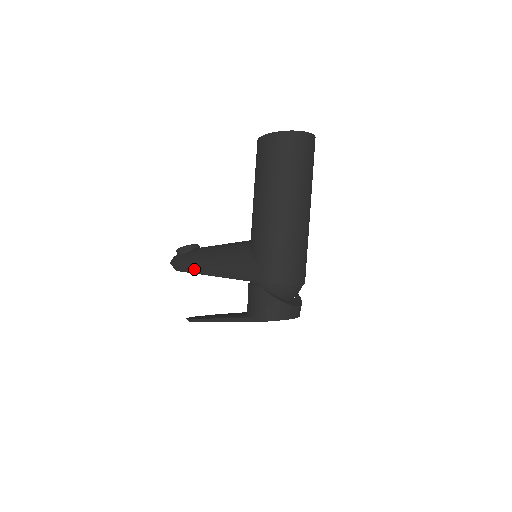
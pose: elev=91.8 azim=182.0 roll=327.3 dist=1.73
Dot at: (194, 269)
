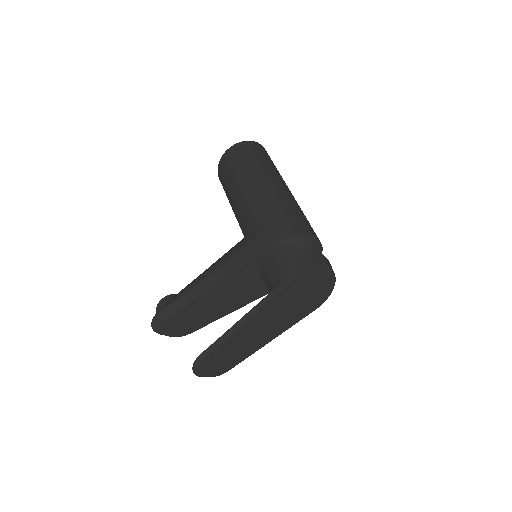
Dot at: (187, 297)
